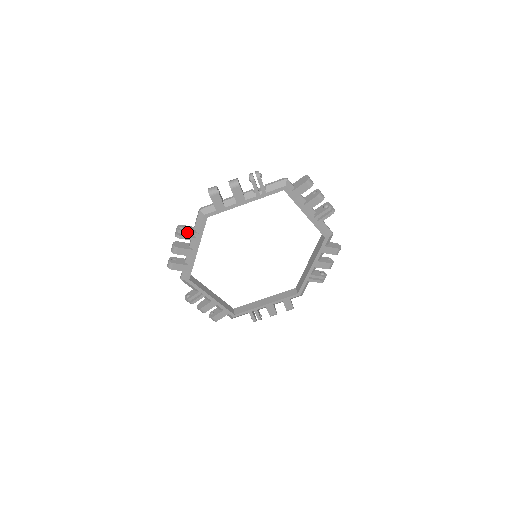
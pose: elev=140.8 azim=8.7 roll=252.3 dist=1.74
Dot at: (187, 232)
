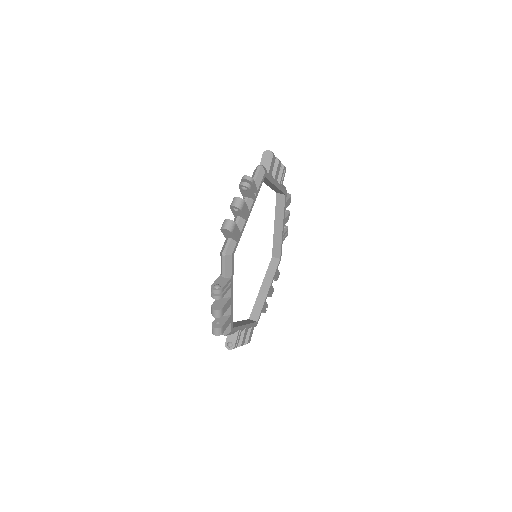
Dot at: (225, 285)
